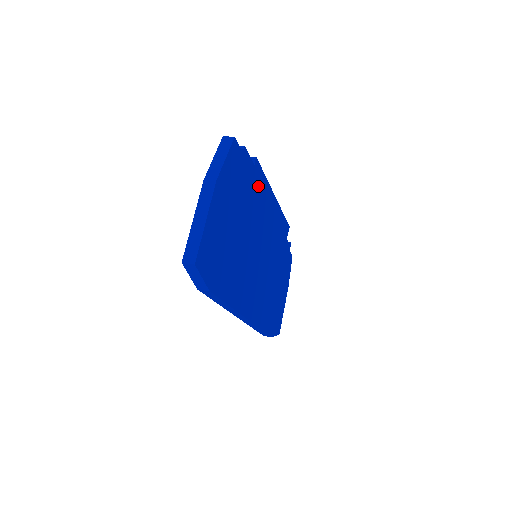
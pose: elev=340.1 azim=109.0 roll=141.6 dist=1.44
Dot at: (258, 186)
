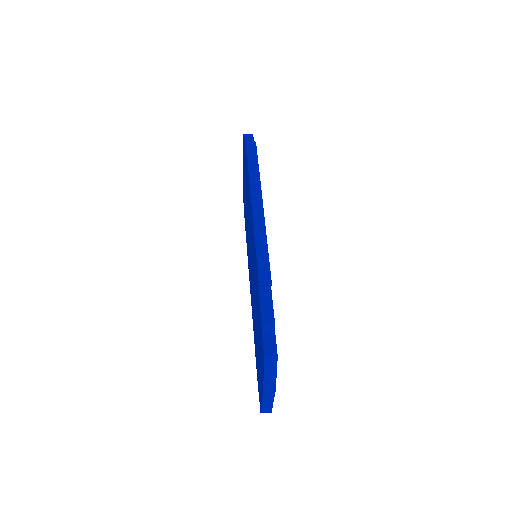
Dot at: occluded
